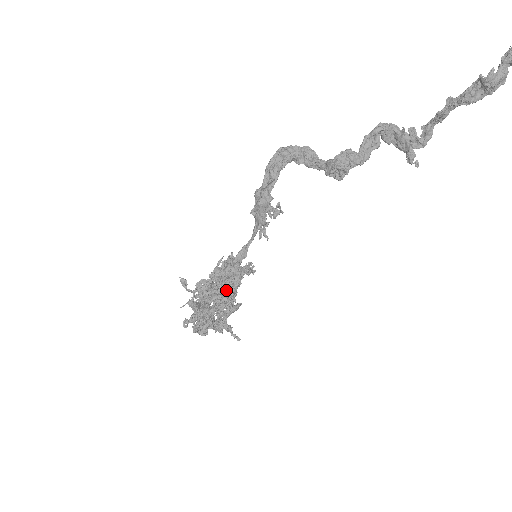
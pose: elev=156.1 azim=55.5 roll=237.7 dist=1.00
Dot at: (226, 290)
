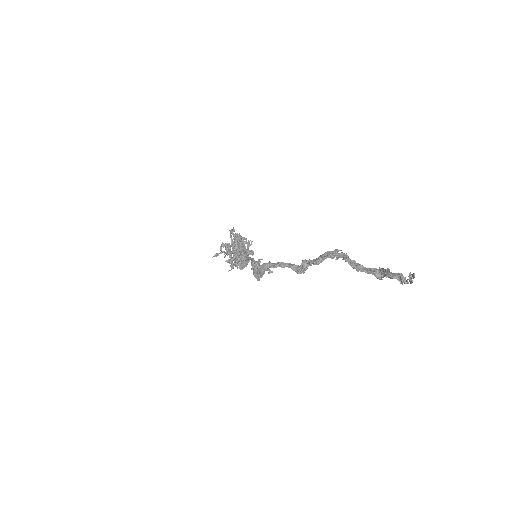
Dot at: occluded
